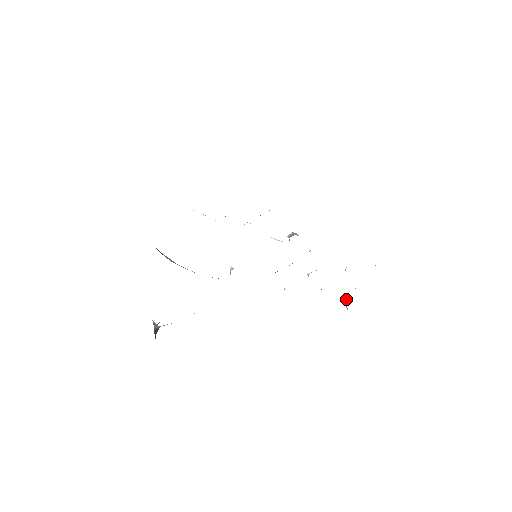
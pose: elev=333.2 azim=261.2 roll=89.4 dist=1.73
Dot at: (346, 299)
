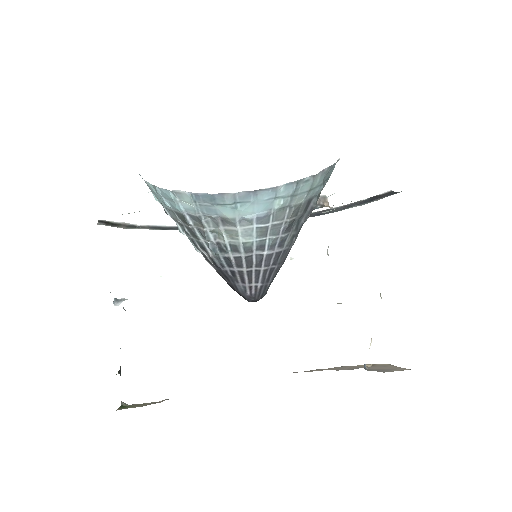
Dot at: occluded
